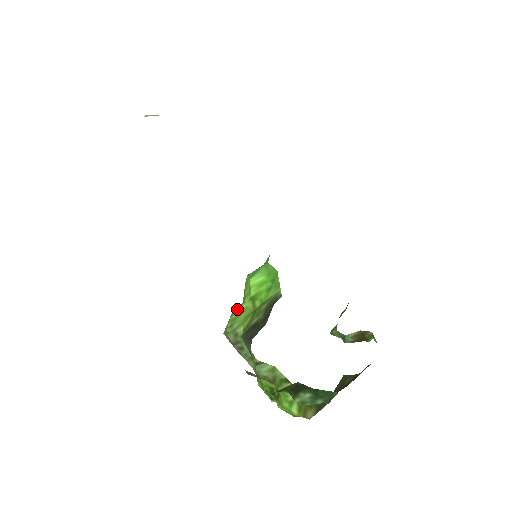
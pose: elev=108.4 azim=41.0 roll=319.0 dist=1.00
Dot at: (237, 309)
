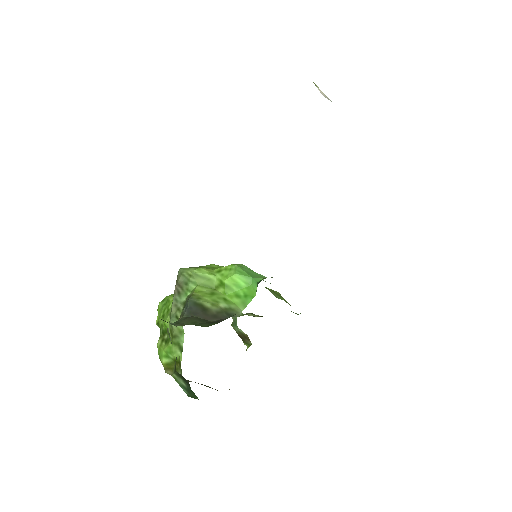
Dot at: (206, 271)
